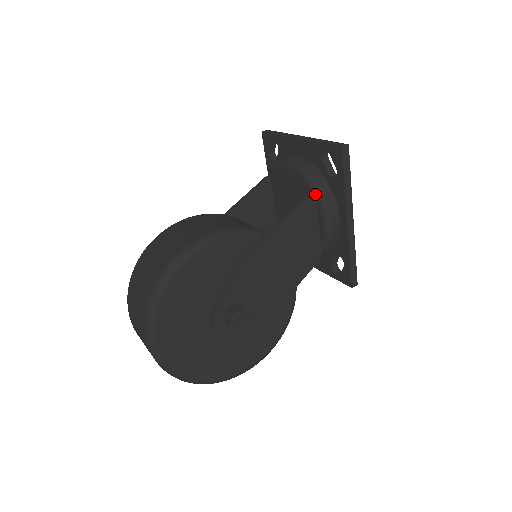
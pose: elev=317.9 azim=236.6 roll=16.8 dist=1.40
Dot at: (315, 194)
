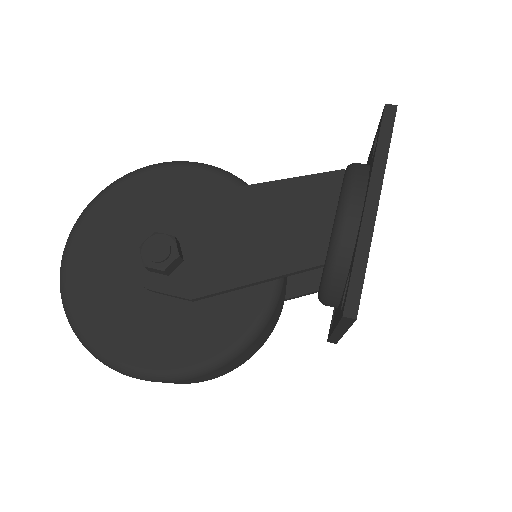
Dot at: (344, 172)
